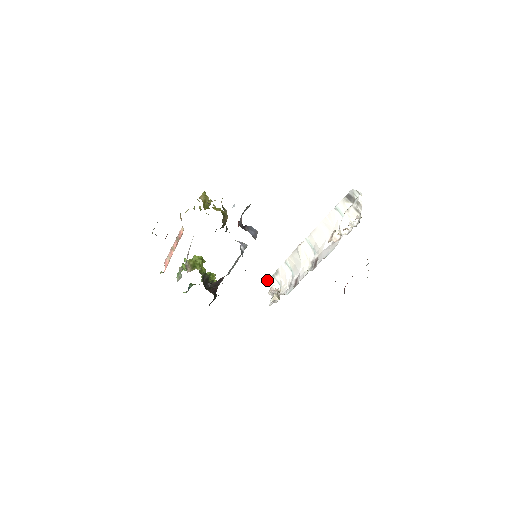
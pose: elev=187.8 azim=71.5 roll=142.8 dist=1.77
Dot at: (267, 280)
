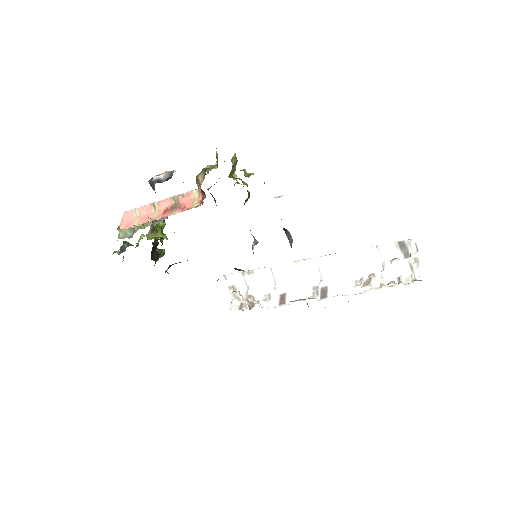
Dot at: occluded
